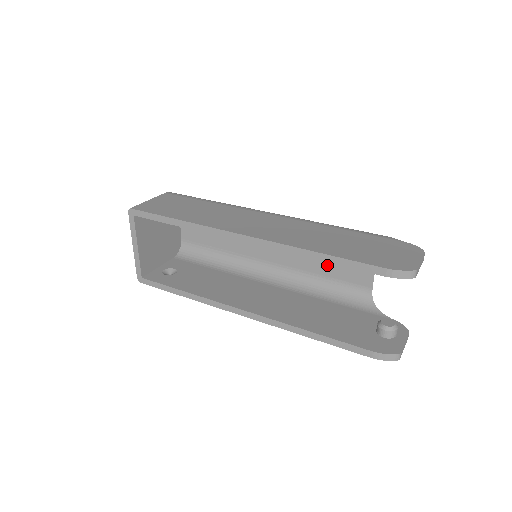
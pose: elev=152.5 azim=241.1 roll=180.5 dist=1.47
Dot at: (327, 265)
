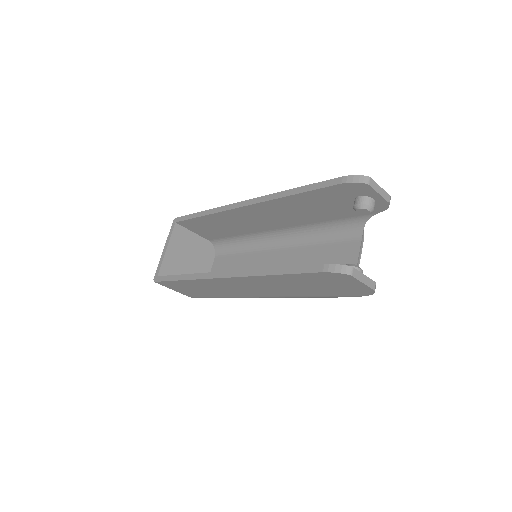
Dot at: occluded
